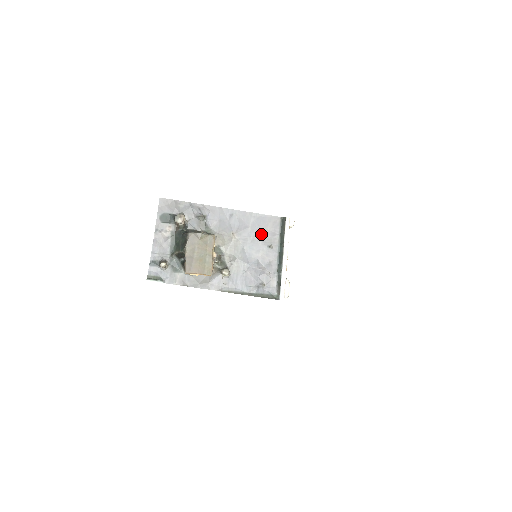
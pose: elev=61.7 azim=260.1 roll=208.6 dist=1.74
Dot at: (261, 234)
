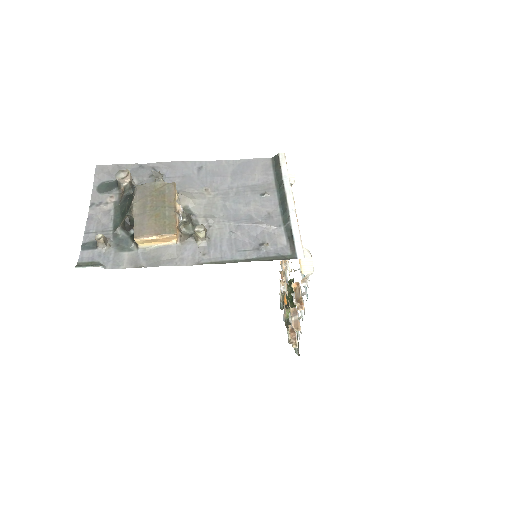
Dot at: (247, 182)
